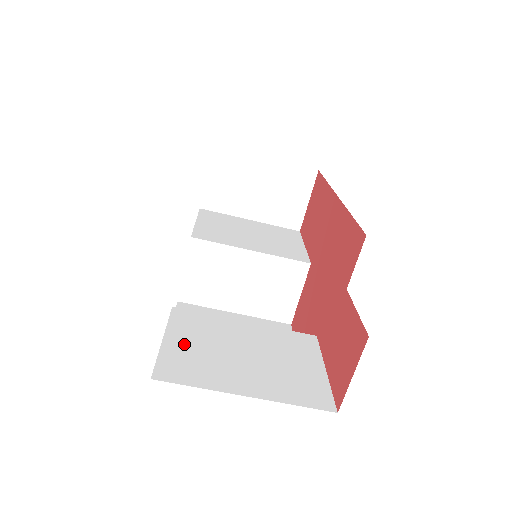
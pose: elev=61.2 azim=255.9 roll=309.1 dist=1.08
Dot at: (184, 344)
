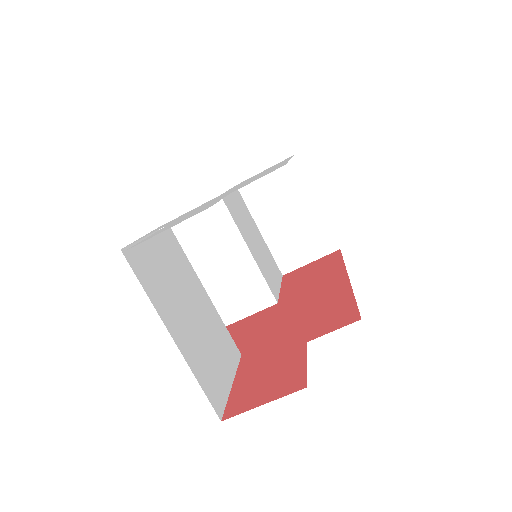
Dot at: (159, 257)
